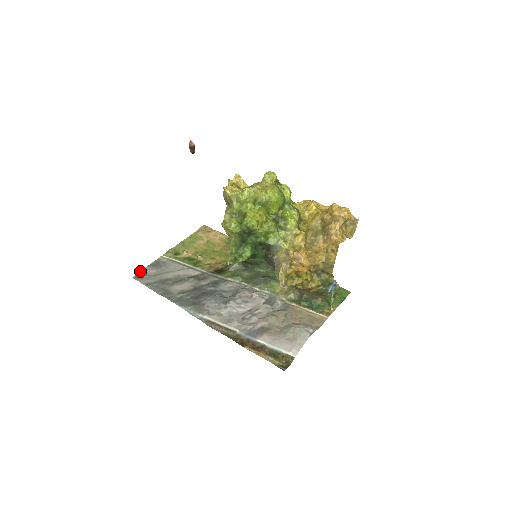
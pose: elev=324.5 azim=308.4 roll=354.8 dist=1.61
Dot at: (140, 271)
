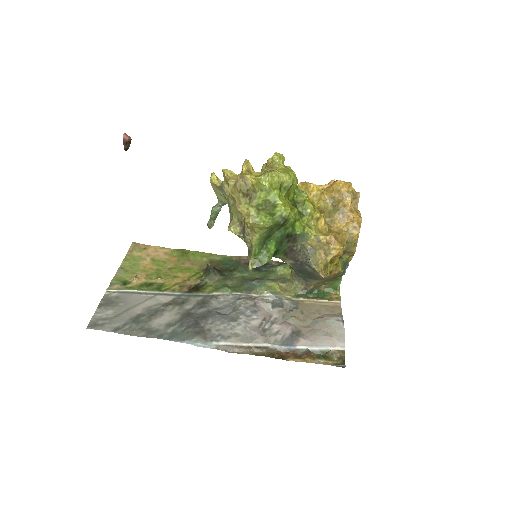
Dot at: occluded
